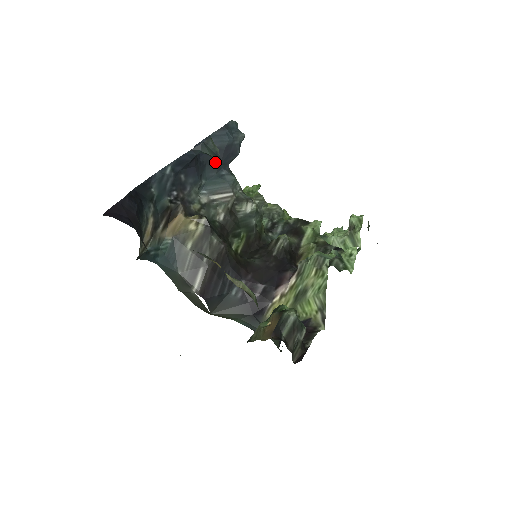
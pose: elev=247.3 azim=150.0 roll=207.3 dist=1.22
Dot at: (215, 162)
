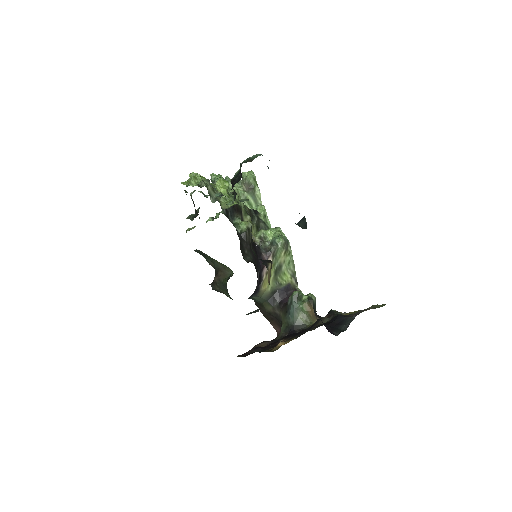
Dot at: occluded
